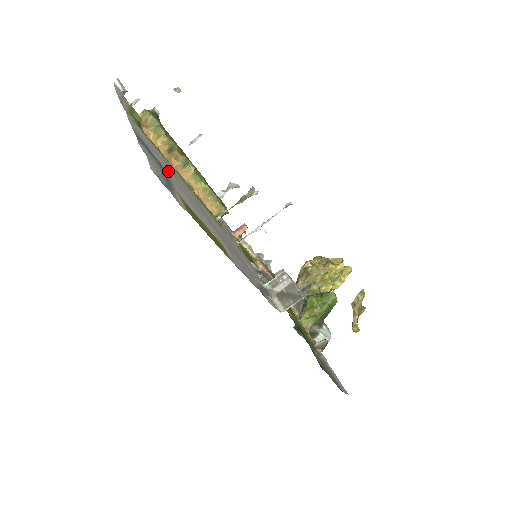
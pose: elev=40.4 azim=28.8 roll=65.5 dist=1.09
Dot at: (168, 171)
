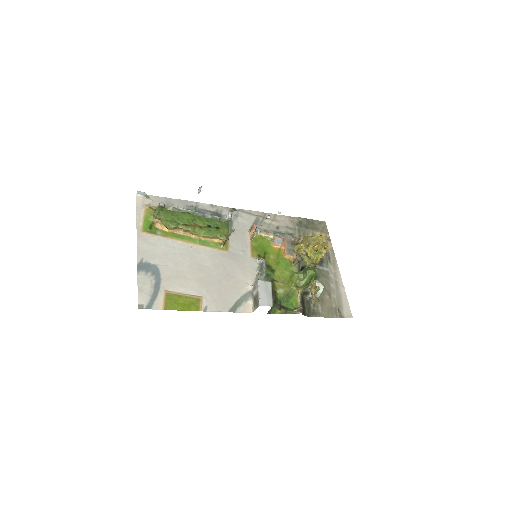
Dot at: (165, 265)
